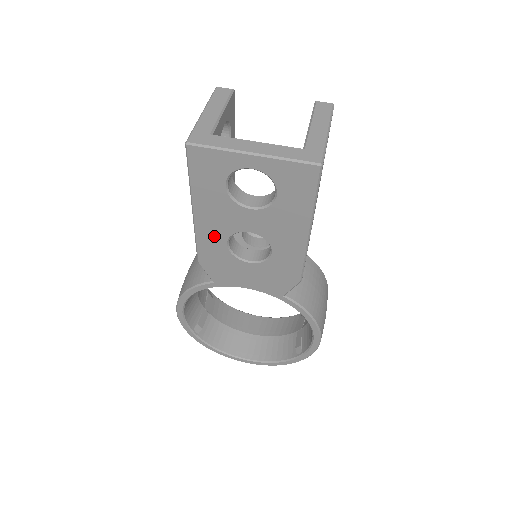
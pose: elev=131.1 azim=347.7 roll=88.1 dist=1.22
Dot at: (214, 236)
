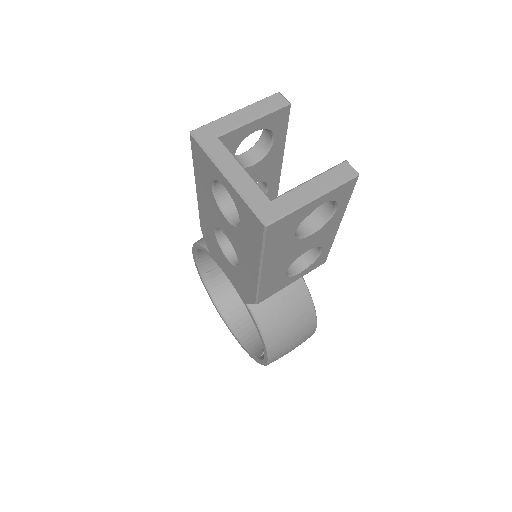
Dot at: (208, 218)
